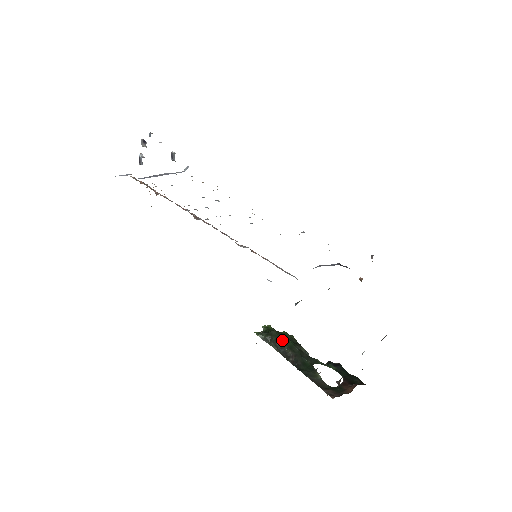
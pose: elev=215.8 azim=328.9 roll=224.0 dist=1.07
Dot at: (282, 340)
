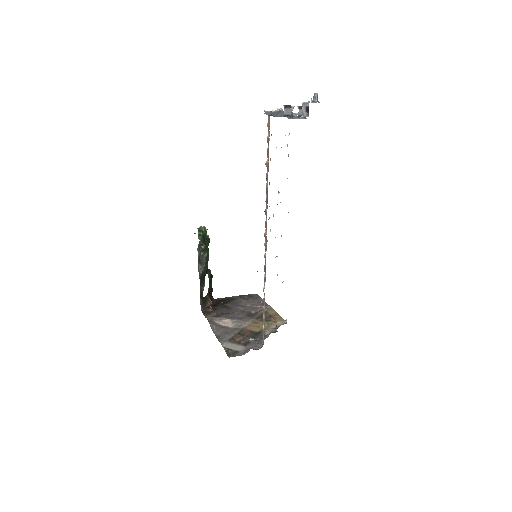
Dot at: (207, 253)
